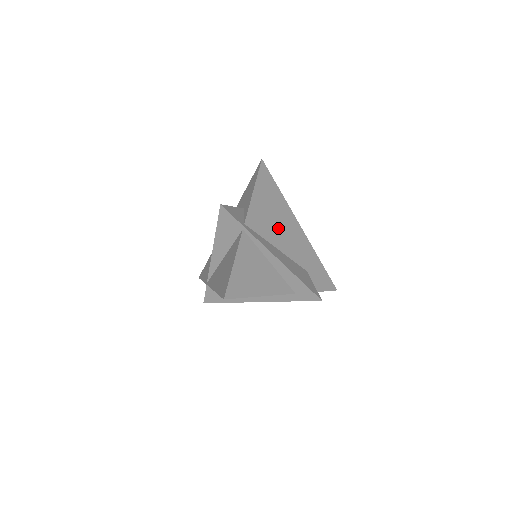
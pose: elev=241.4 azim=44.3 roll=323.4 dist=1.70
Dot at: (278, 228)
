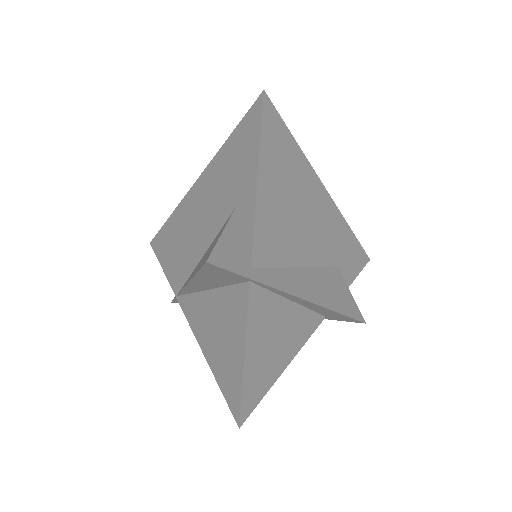
Dot at: (299, 227)
